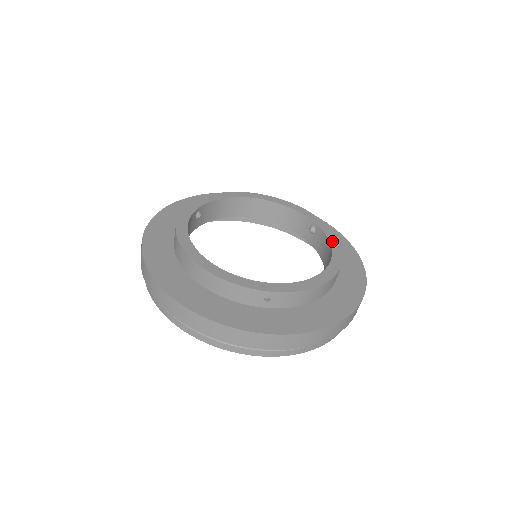
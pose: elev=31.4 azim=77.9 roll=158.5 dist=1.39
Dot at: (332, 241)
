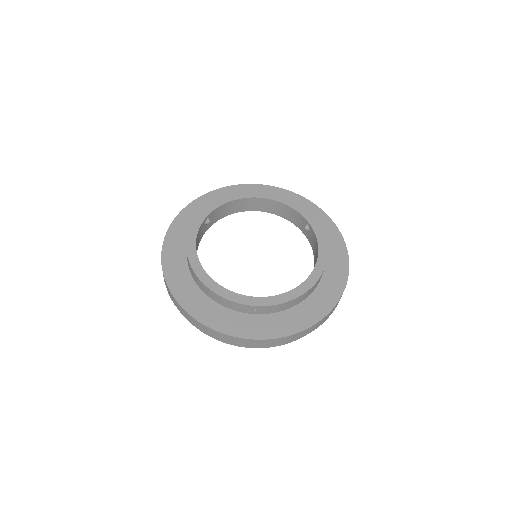
Dot at: (320, 244)
